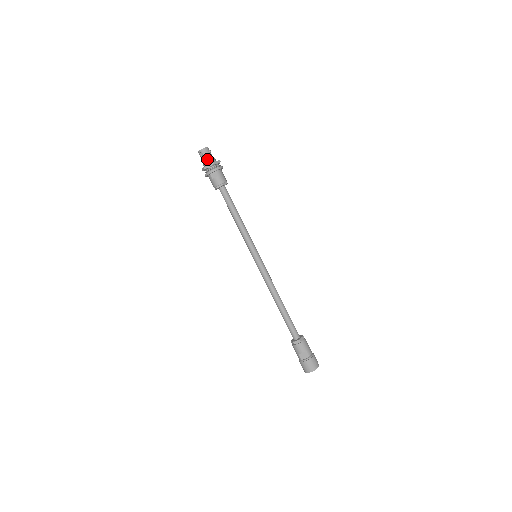
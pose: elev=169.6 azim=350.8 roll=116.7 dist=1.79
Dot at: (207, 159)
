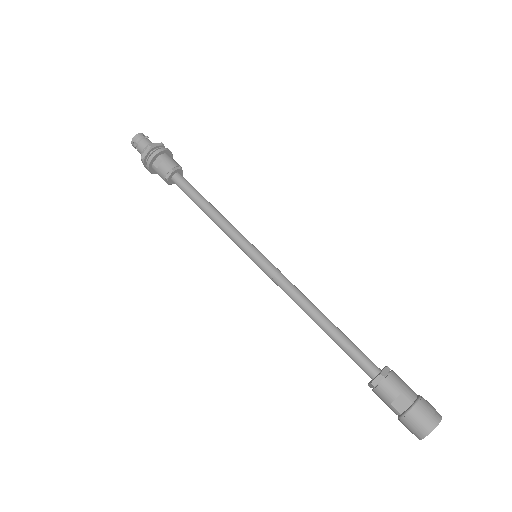
Dot at: (143, 147)
